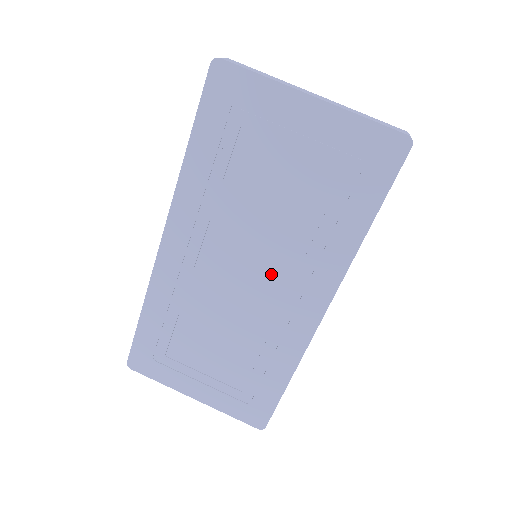
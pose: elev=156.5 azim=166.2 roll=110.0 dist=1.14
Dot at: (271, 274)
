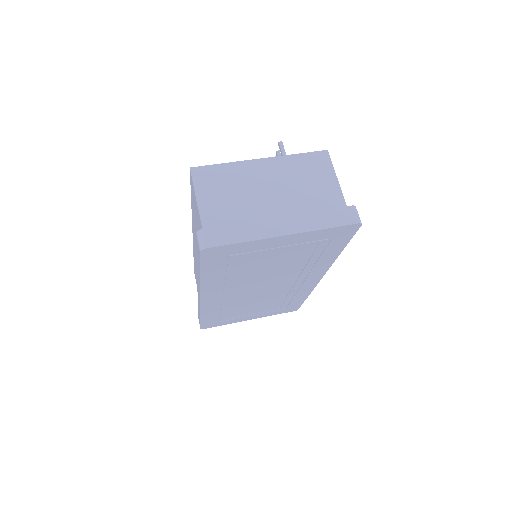
Dot at: (282, 282)
